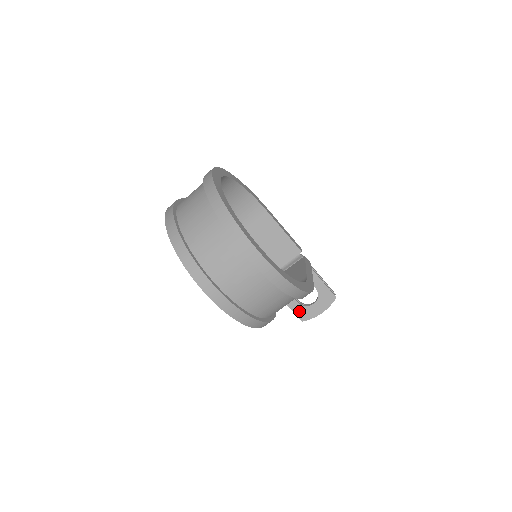
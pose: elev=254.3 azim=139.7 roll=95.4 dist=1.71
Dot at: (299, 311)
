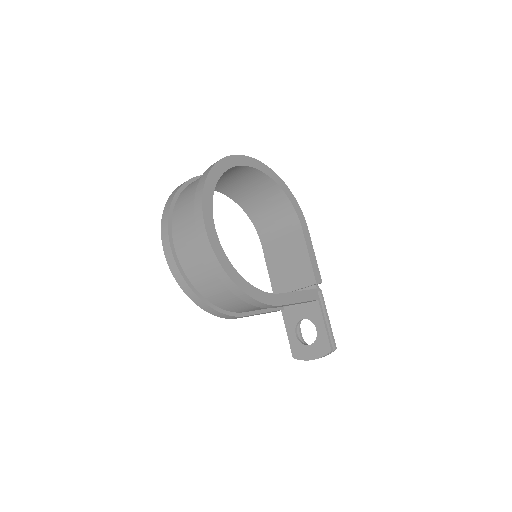
Dot at: (294, 345)
